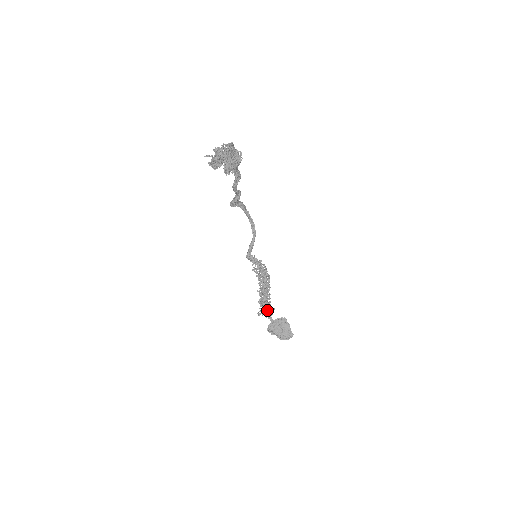
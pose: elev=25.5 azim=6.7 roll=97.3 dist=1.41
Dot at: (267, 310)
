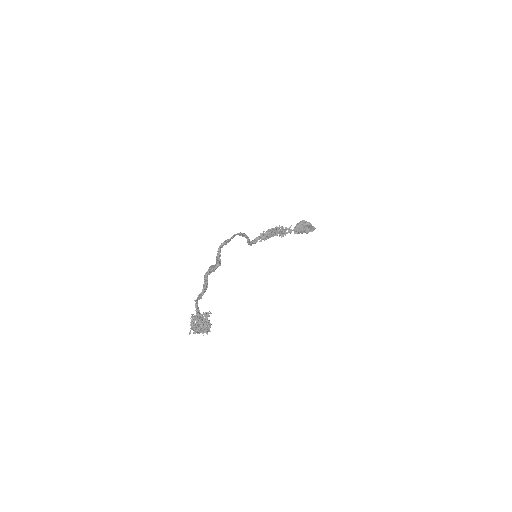
Dot at: (286, 233)
